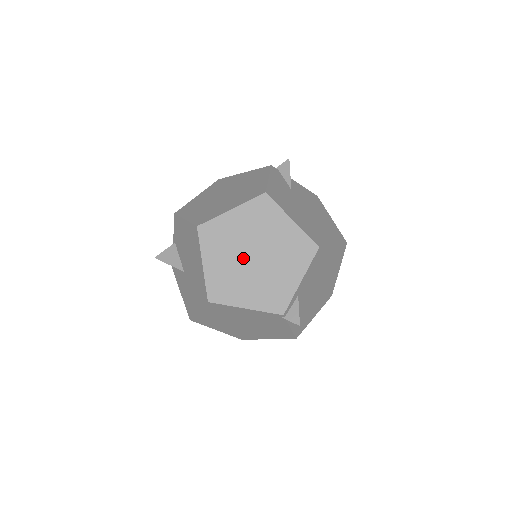
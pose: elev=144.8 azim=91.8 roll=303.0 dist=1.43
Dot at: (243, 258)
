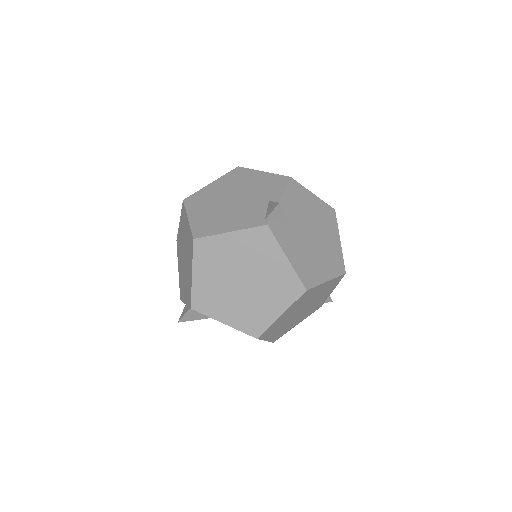
Dot at: (293, 318)
